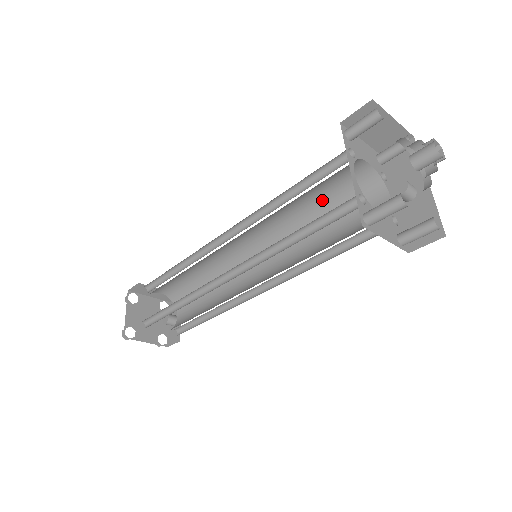
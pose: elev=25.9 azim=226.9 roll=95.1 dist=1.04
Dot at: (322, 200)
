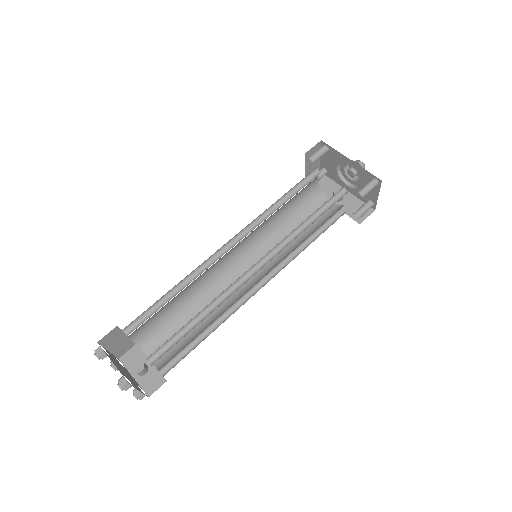
Dot at: (289, 209)
